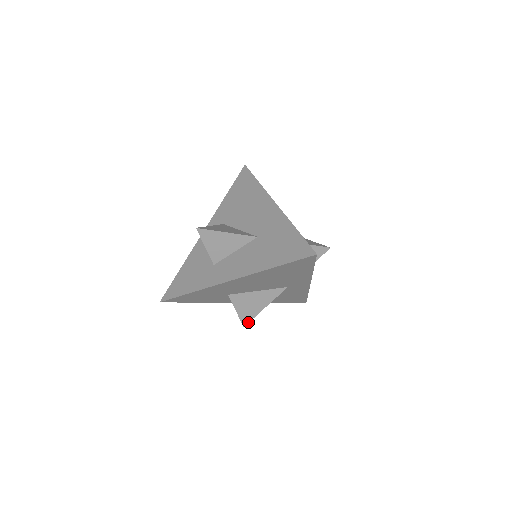
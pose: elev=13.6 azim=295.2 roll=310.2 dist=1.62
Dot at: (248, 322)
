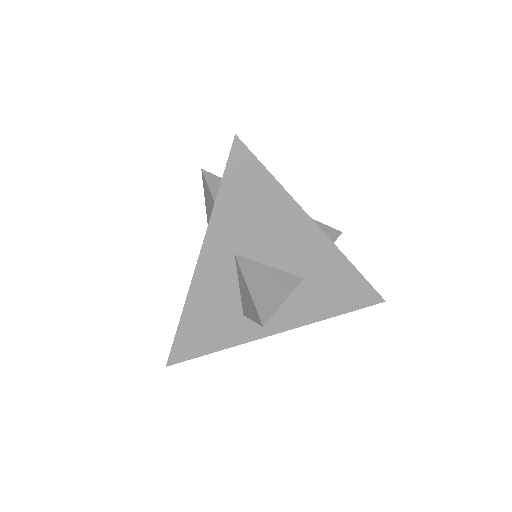
Dot at: occluded
